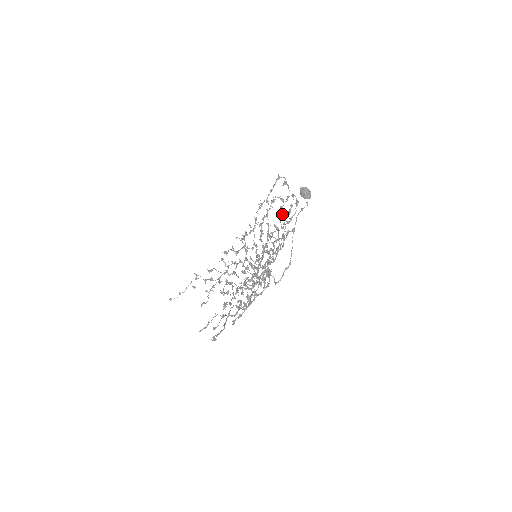
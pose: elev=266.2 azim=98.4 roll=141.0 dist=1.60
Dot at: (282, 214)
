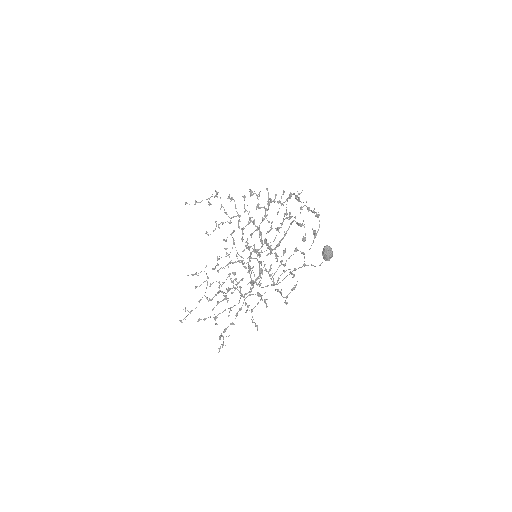
Dot at: (293, 254)
